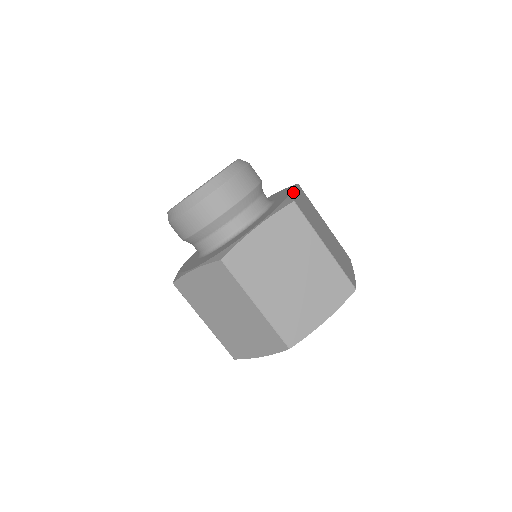
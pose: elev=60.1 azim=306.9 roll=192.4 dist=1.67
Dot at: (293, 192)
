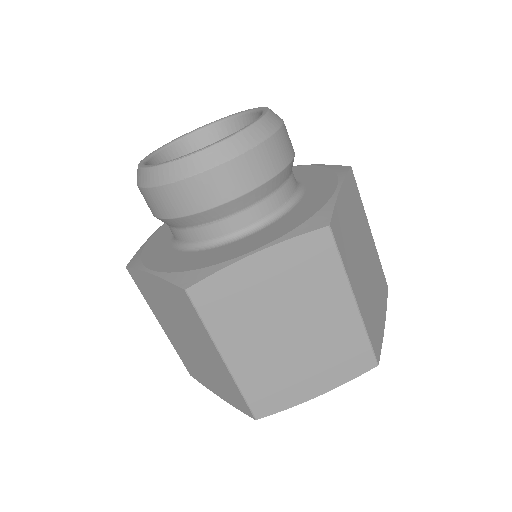
Dot at: (335, 198)
